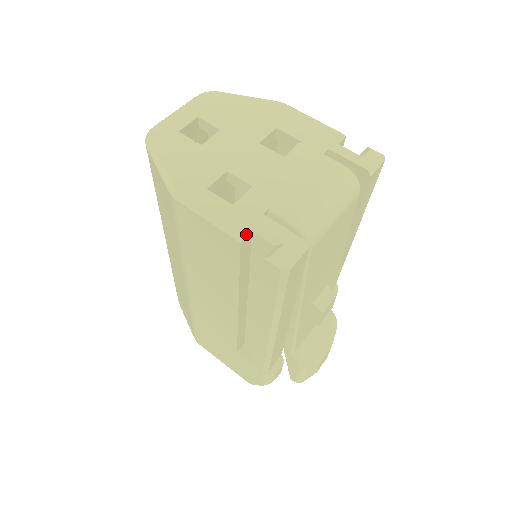
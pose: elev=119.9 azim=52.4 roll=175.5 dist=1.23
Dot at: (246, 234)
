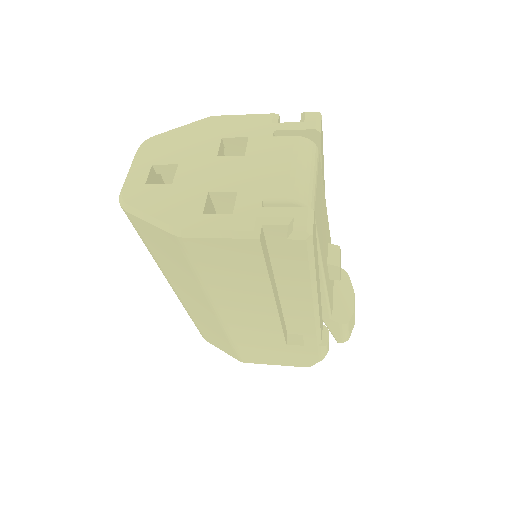
Dot at: (259, 230)
